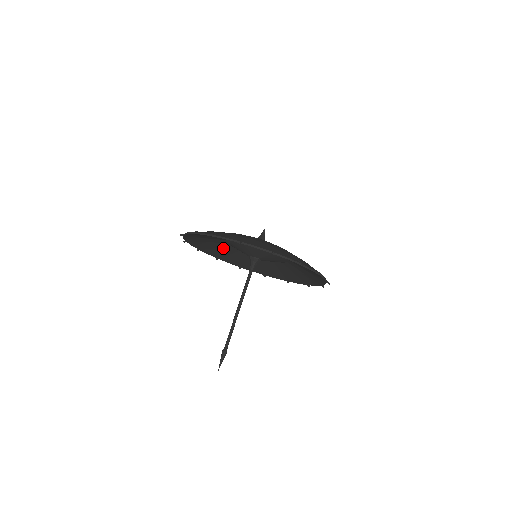
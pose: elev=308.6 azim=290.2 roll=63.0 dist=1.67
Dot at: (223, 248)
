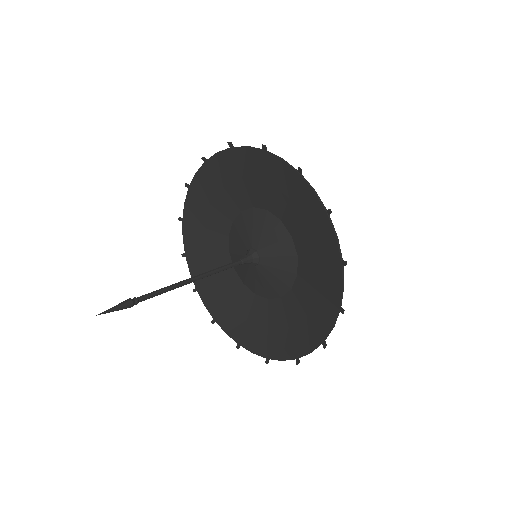
Dot at: (224, 279)
